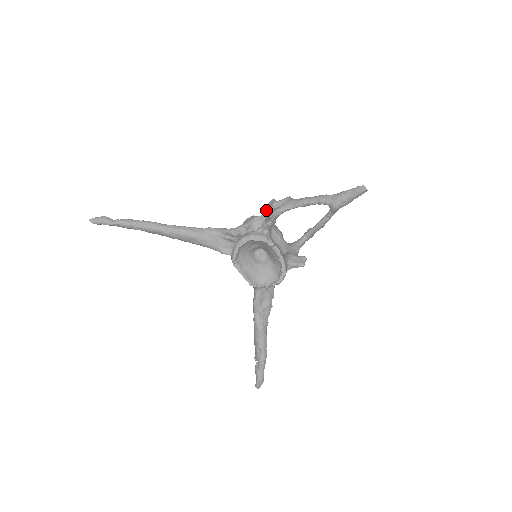
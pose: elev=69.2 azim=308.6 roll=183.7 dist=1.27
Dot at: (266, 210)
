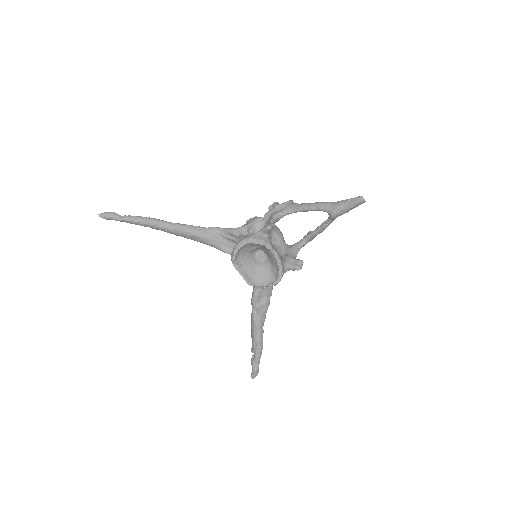
Dot at: (268, 212)
